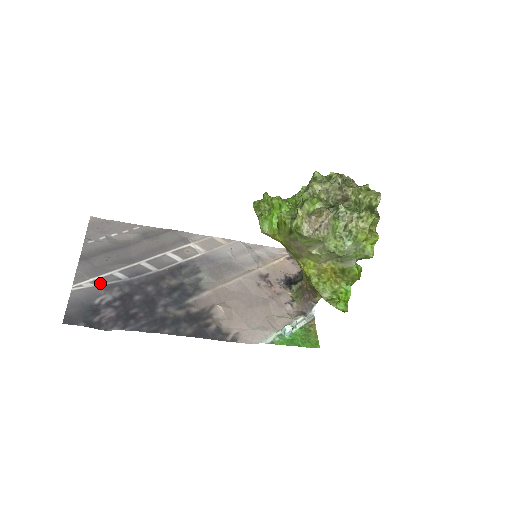
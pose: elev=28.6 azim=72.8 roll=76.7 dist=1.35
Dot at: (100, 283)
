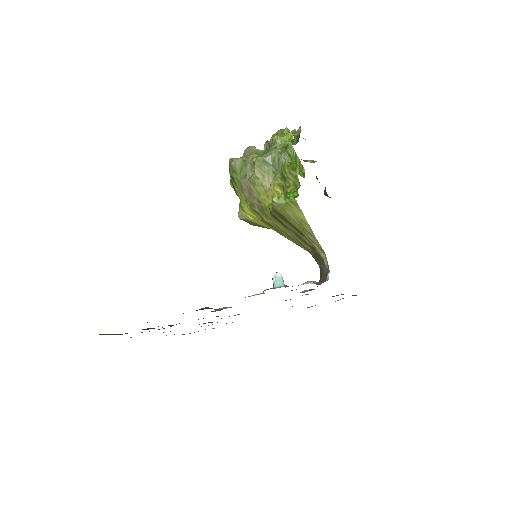
Dot at: occluded
